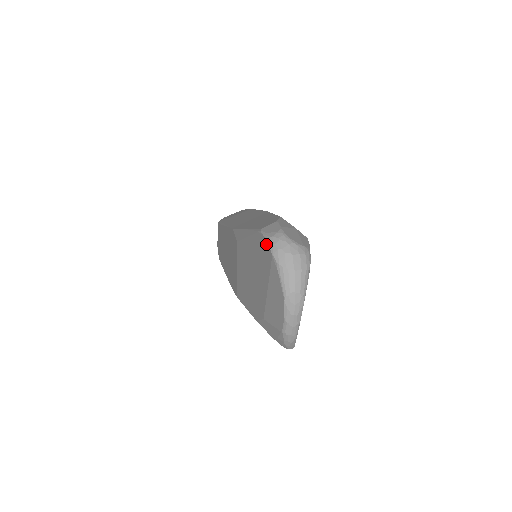
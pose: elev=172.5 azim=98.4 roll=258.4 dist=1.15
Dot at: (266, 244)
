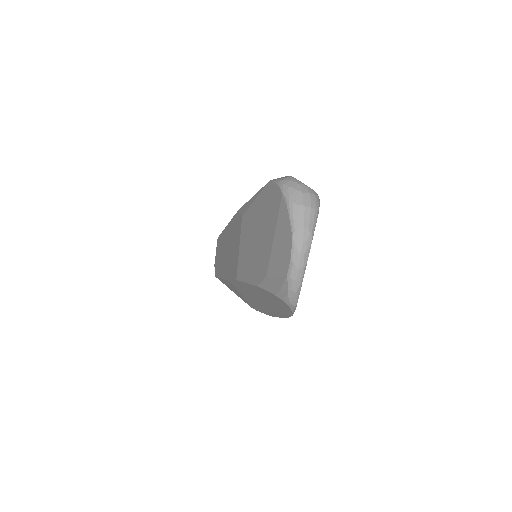
Dot at: (276, 188)
